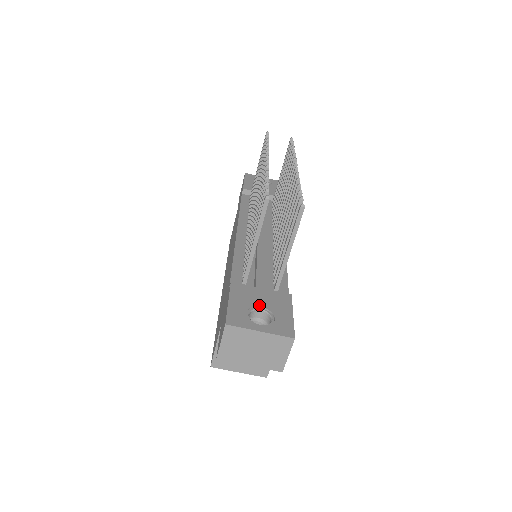
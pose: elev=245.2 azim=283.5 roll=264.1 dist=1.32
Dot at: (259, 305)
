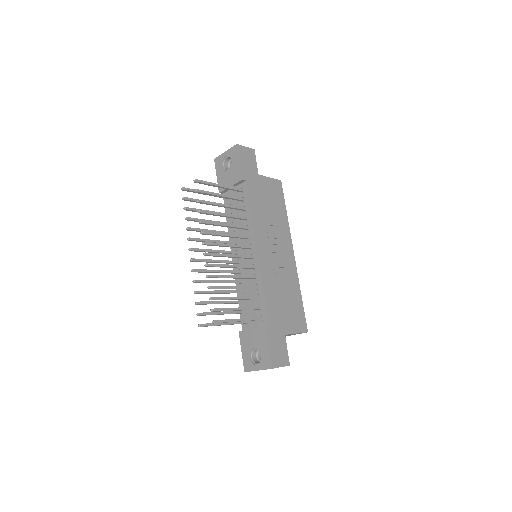
Dot at: (253, 347)
